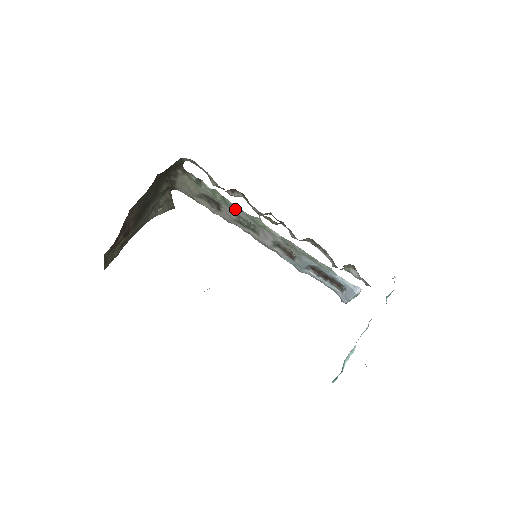
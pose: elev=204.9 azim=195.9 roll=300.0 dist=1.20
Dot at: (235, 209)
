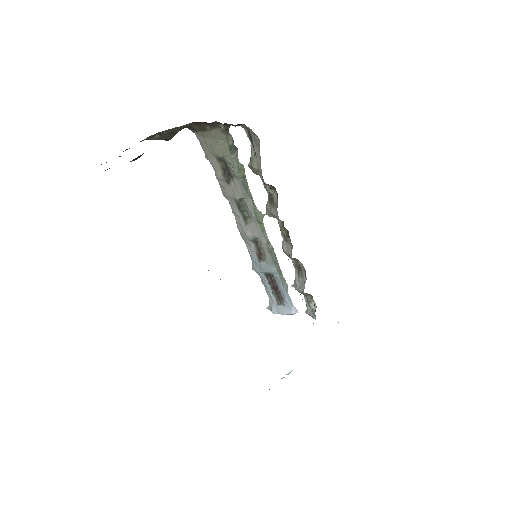
Dot at: (247, 193)
